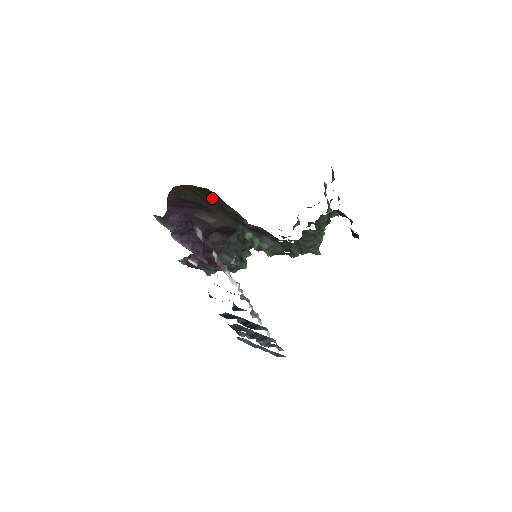
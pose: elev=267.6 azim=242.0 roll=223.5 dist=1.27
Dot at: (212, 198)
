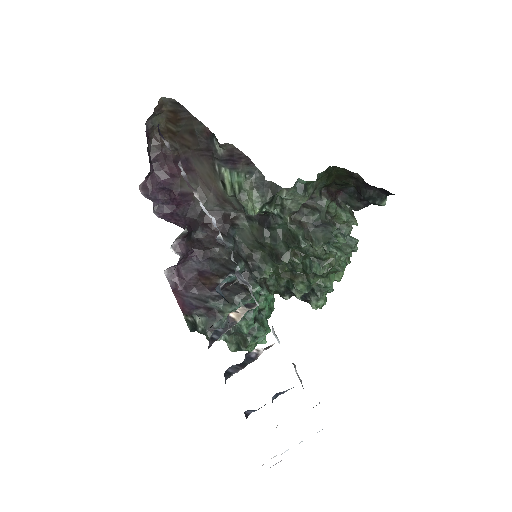
Dot at: (182, 122)
